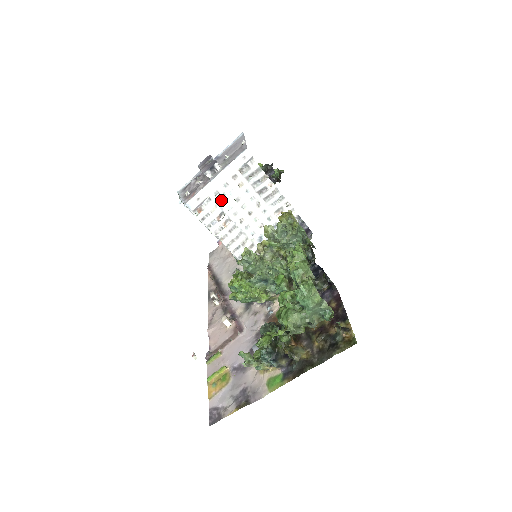
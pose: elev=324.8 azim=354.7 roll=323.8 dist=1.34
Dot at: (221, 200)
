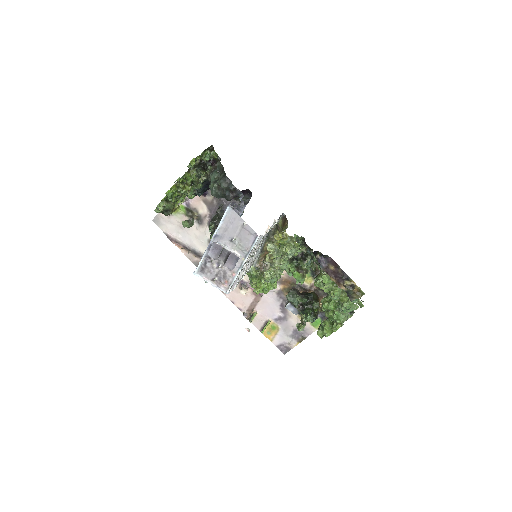
Dot at: (243, 267)
